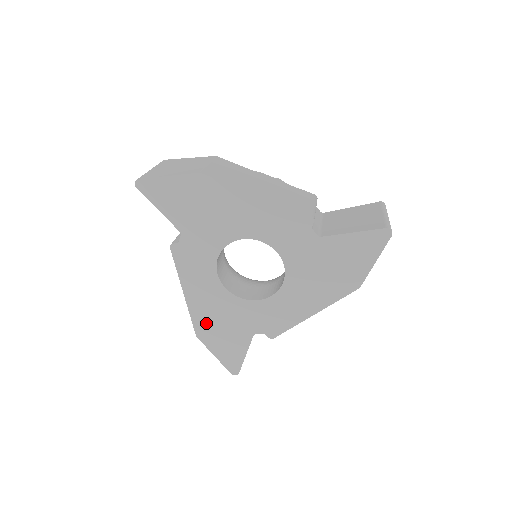
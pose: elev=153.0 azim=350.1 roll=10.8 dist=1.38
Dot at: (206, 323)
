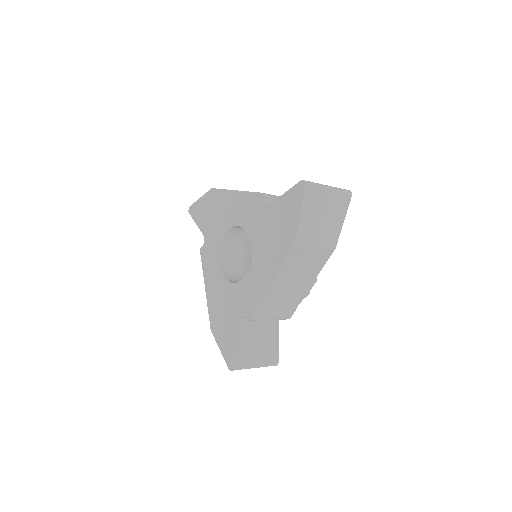
Dot at: (215, 314)
